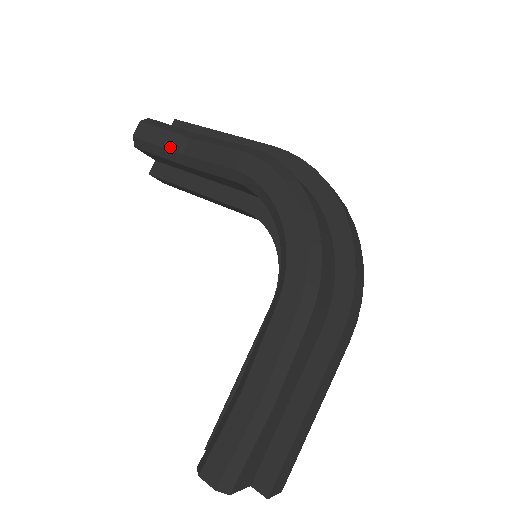
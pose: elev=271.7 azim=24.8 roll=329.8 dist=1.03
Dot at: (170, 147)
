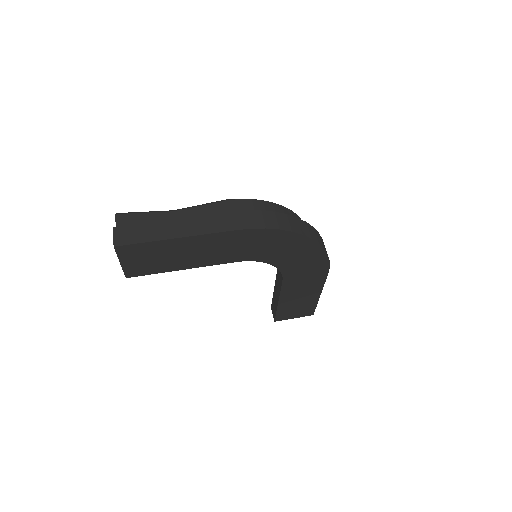
Dot at: occluded
